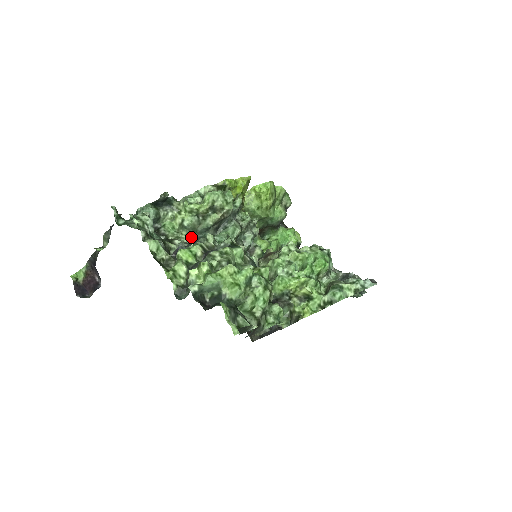
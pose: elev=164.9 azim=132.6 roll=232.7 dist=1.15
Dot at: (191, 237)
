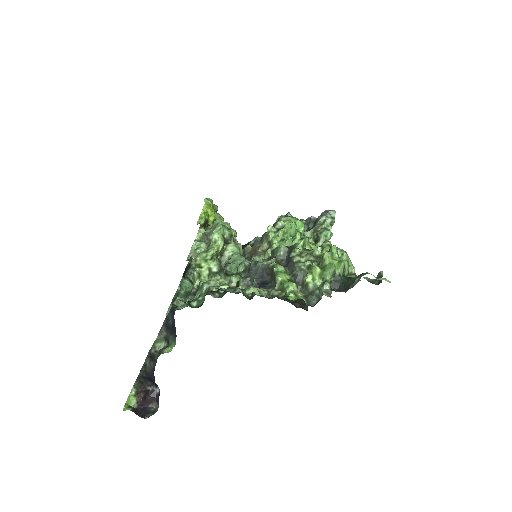
Dot at: (222, 277)
